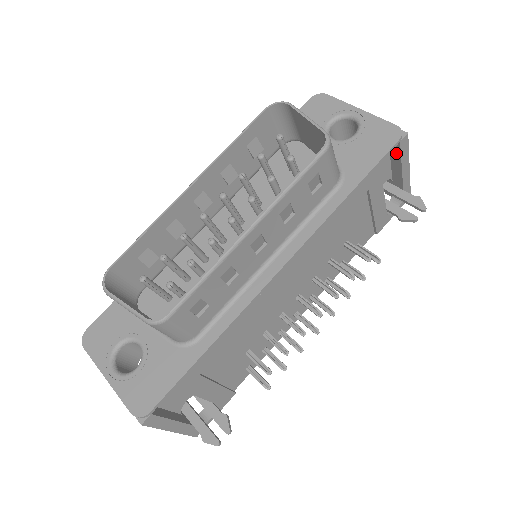
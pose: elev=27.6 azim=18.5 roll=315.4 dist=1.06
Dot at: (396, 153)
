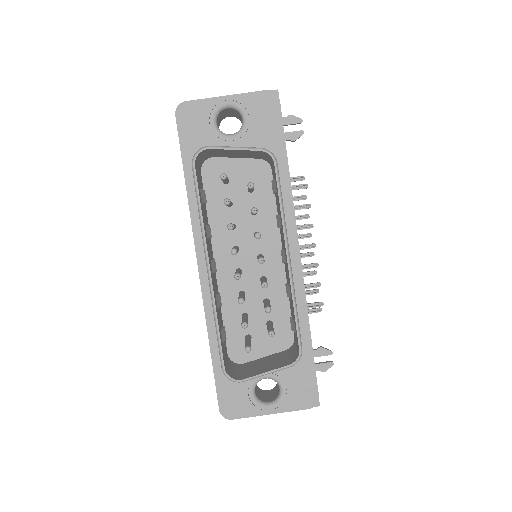
Dot at: occluded
